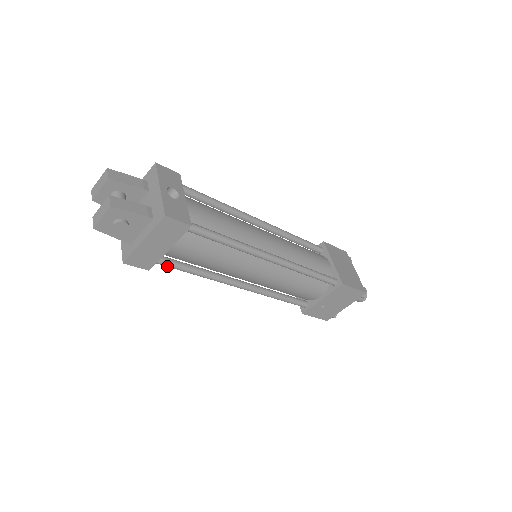
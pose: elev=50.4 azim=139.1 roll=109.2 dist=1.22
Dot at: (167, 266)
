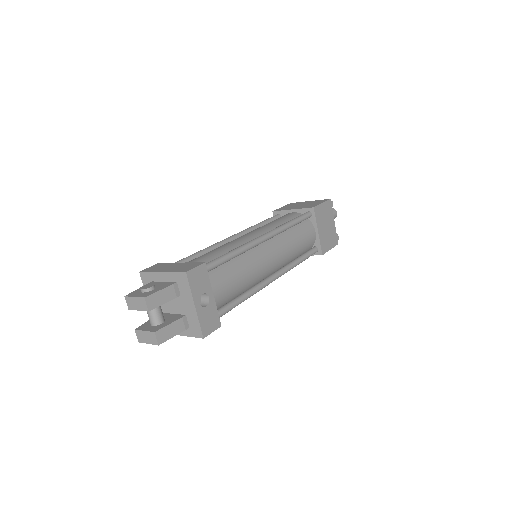
Dot at: occluded
